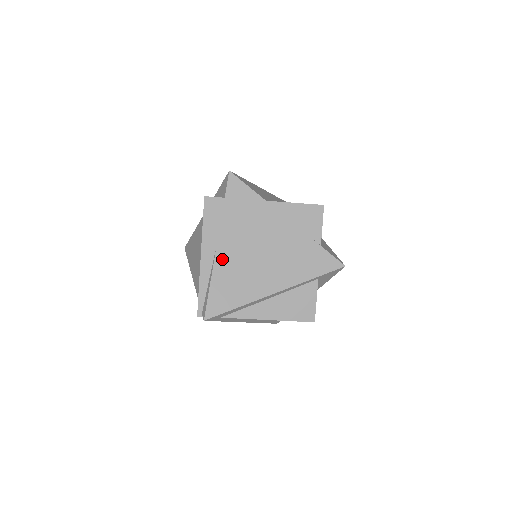
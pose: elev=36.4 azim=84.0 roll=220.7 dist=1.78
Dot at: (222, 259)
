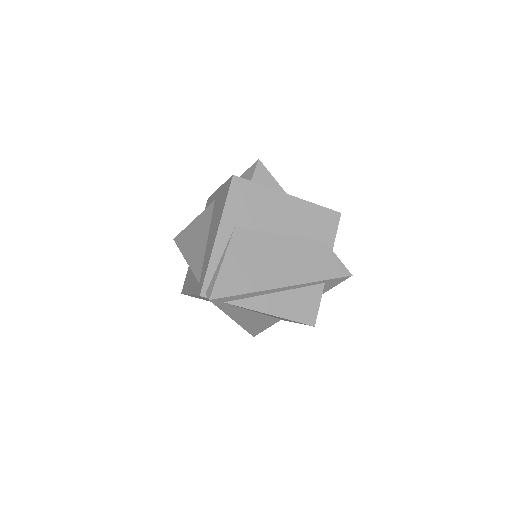
Dot at: (238, 241)
